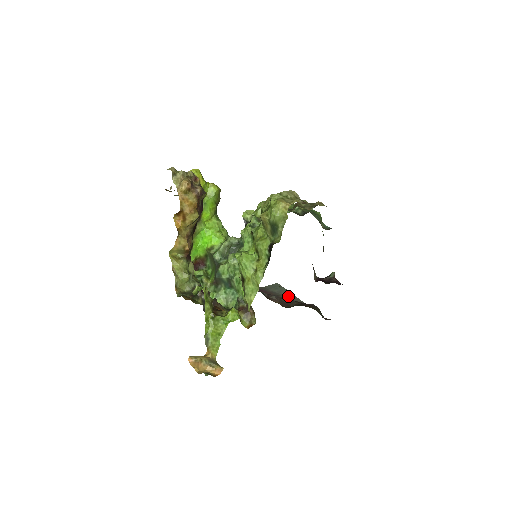
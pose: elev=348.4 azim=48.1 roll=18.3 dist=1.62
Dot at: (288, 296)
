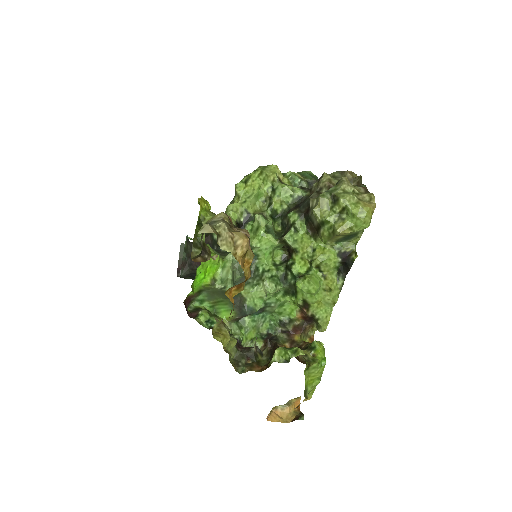
Dot at: occluded
